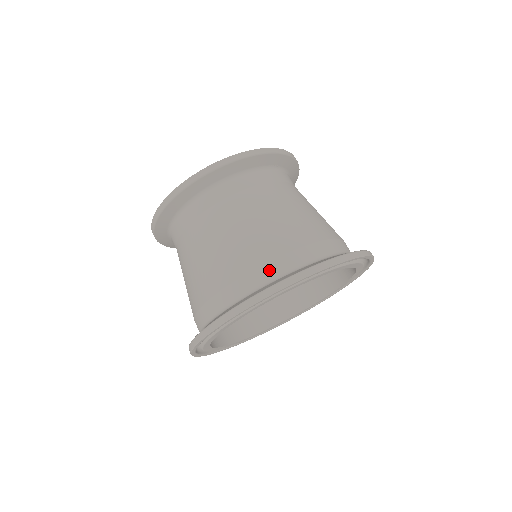
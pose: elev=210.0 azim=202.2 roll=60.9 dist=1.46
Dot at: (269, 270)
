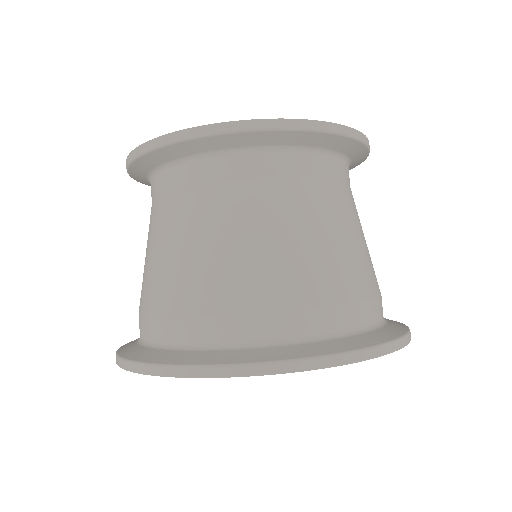
Dot at: (144, 327)
